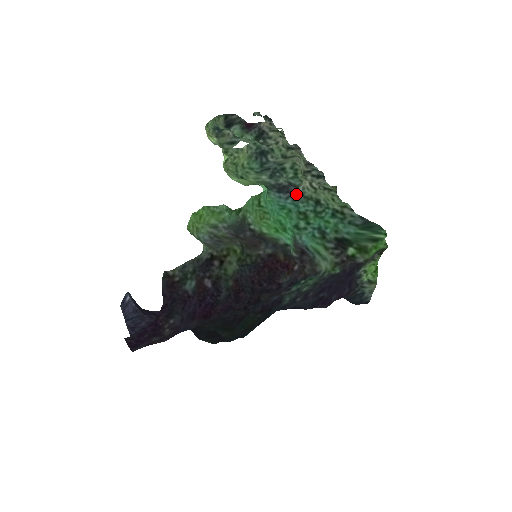
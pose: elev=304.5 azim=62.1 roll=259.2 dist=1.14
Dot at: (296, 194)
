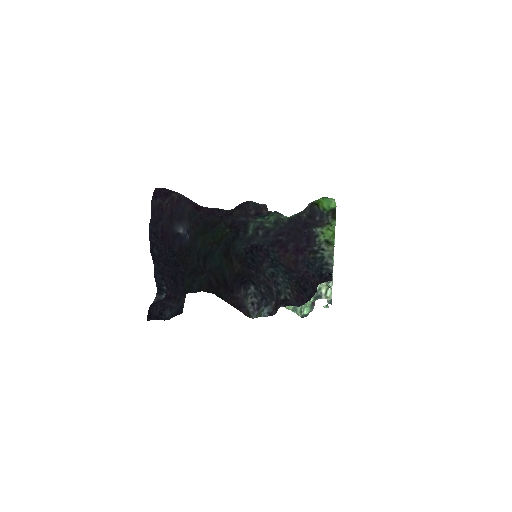
Dot at: occluded
